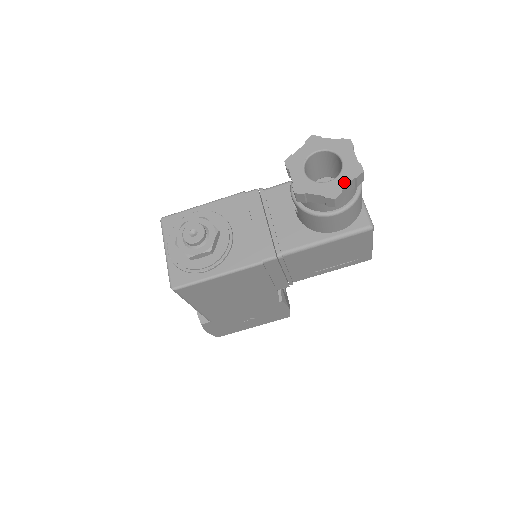
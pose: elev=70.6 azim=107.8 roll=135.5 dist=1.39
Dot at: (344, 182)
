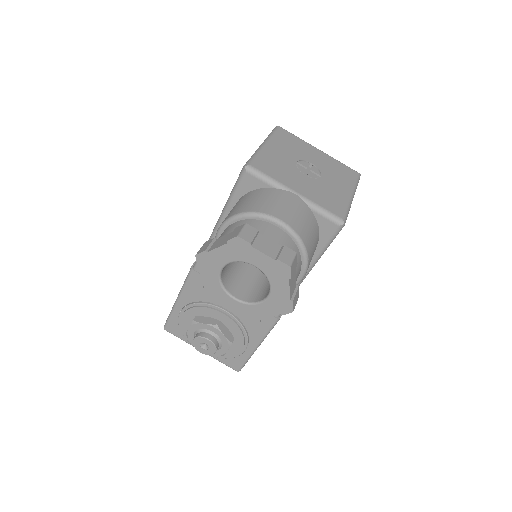
Dot at: (283, 291)
